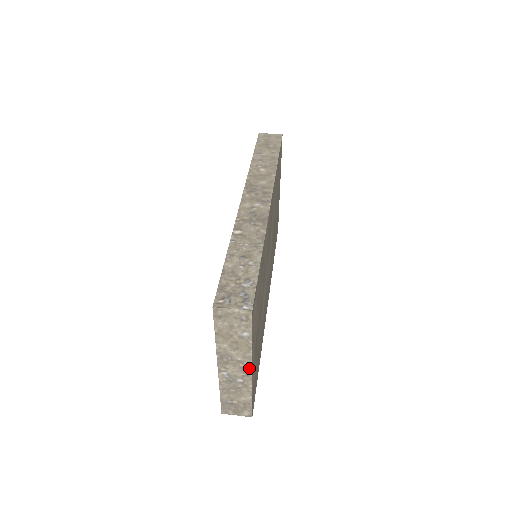
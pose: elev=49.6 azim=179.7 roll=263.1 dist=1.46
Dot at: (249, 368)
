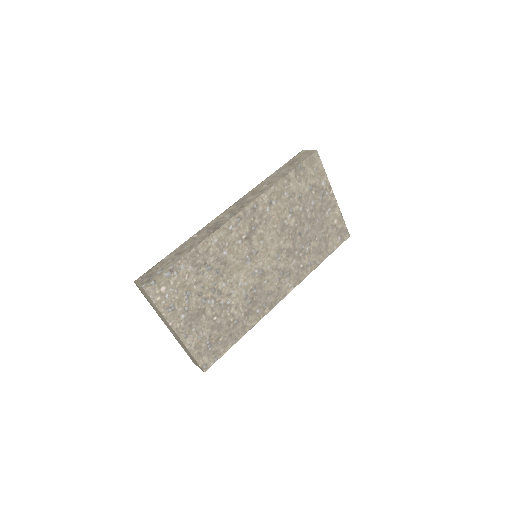
Dot at: (174, 331)
